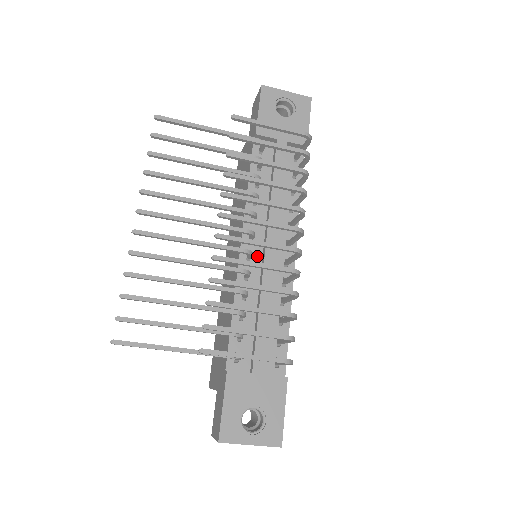
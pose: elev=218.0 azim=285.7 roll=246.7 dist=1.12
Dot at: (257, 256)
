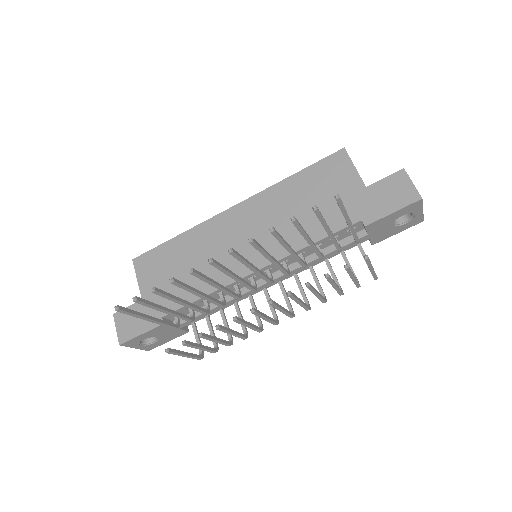
Dot at: (256, 279)
